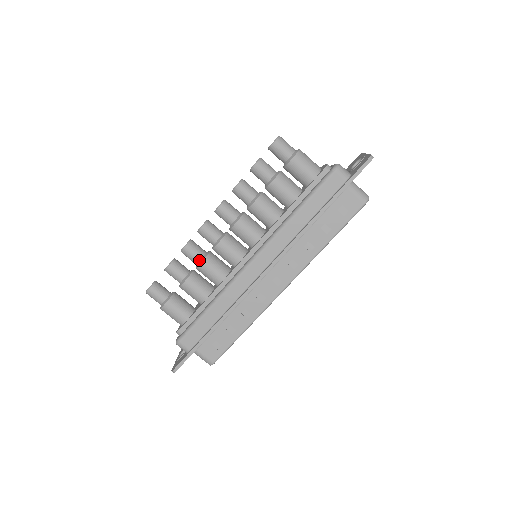
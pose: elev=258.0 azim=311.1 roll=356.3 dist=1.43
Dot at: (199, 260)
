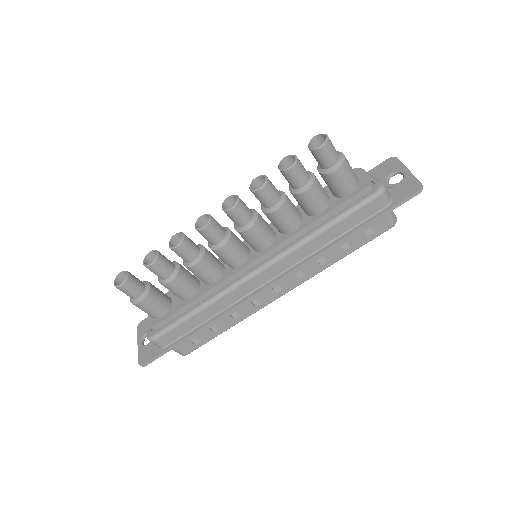
Dot at: (192, 260)
